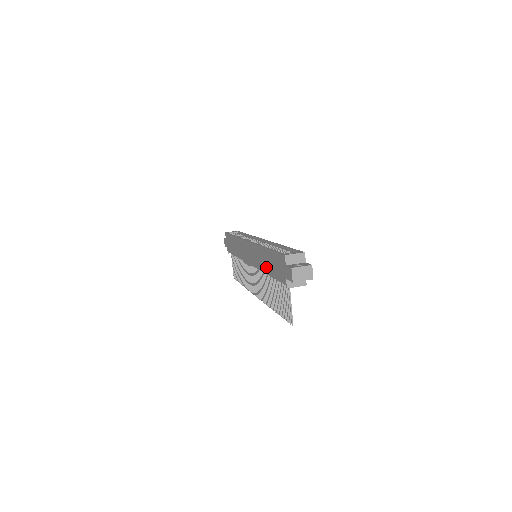
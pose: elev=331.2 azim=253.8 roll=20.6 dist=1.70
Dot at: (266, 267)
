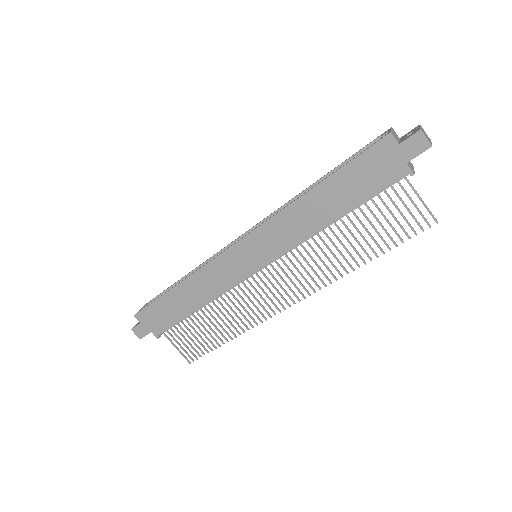
Dot at: (327, 213)
